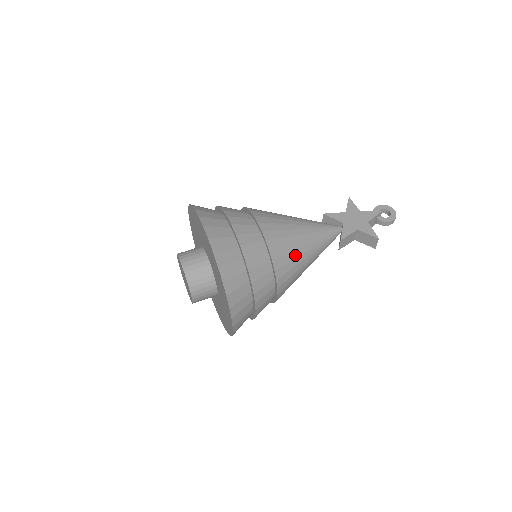
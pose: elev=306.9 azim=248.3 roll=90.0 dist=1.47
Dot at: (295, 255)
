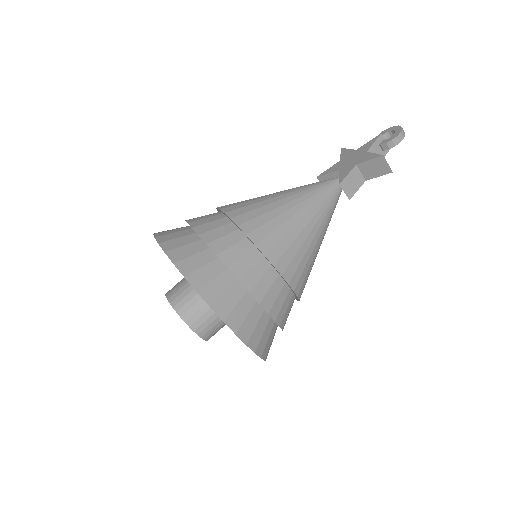
Dot at: (280, 221)
